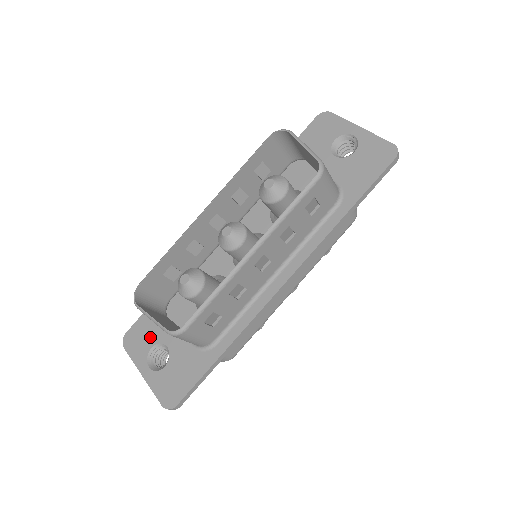
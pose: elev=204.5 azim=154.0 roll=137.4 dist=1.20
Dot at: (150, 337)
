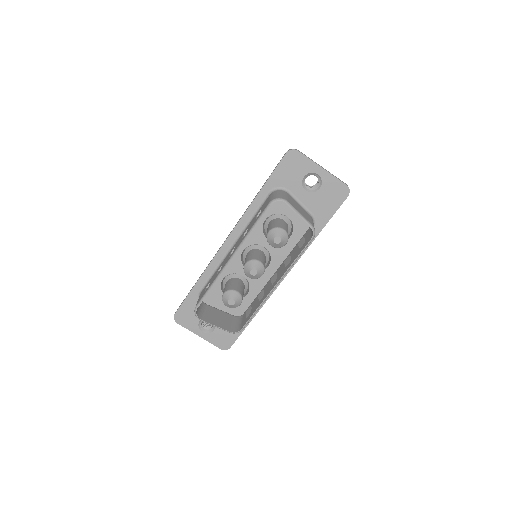
Dot at: occluded
